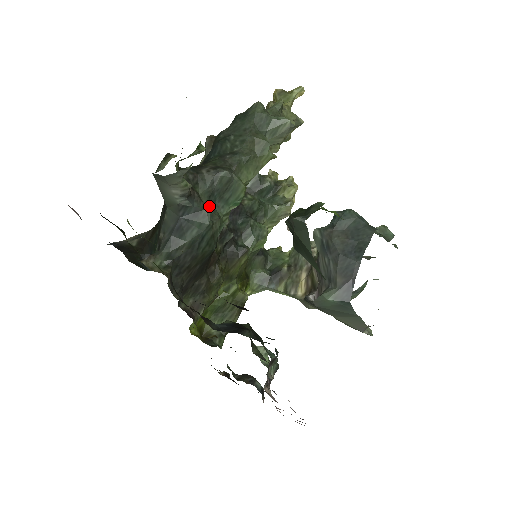
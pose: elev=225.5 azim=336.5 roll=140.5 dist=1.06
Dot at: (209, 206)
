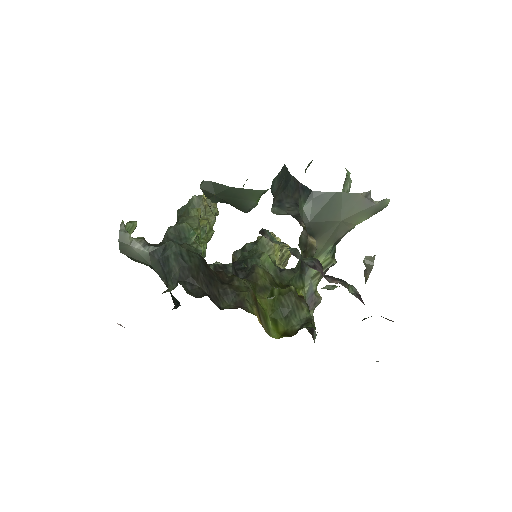
Dot at: occluded
